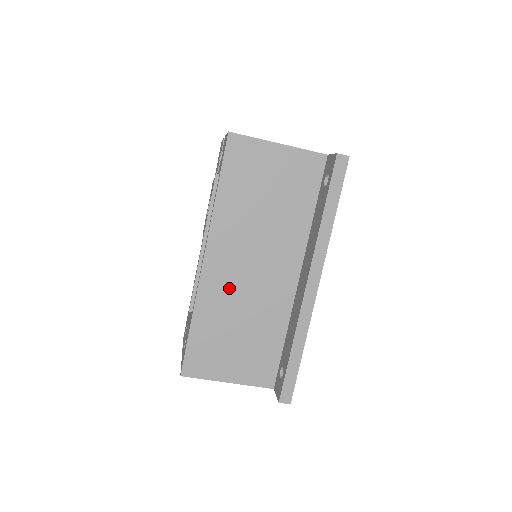
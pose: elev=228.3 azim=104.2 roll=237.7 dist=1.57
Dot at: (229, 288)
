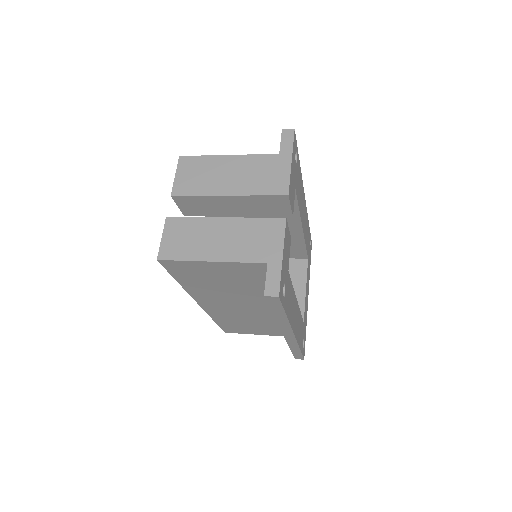
Dot at: (229, 312)
